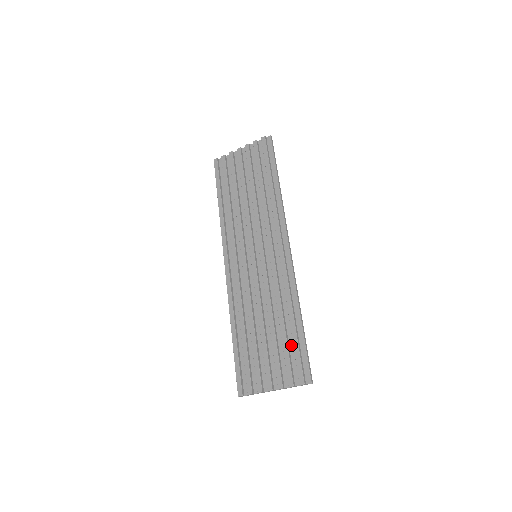
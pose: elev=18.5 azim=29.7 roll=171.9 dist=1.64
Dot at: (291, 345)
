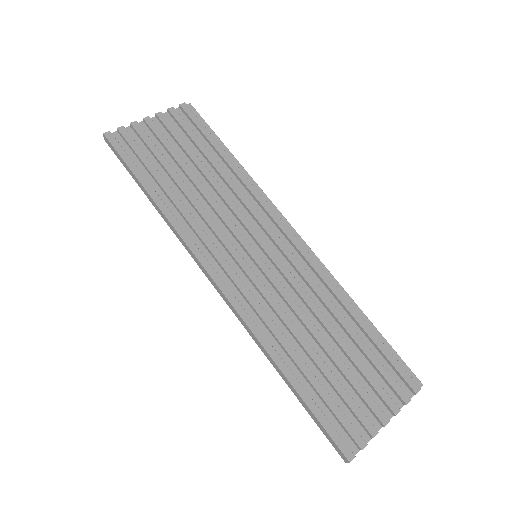
Dot at: (373, 351)
